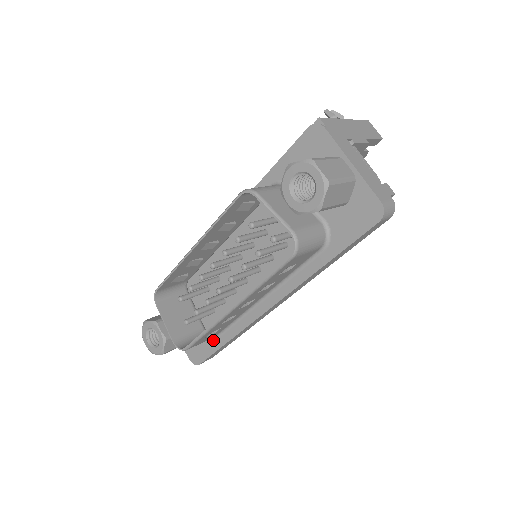
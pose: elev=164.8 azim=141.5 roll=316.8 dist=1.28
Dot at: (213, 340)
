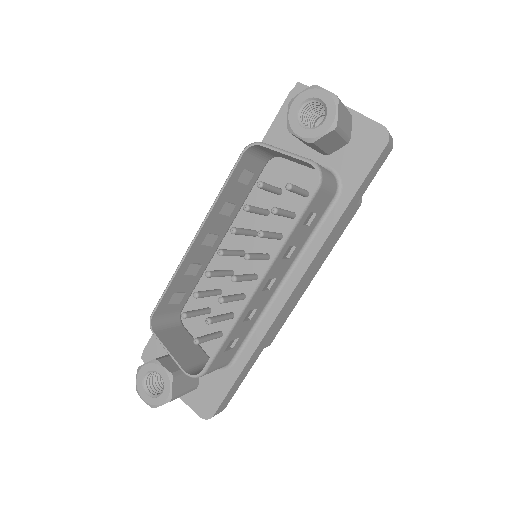
Dot at: (227, 371)
